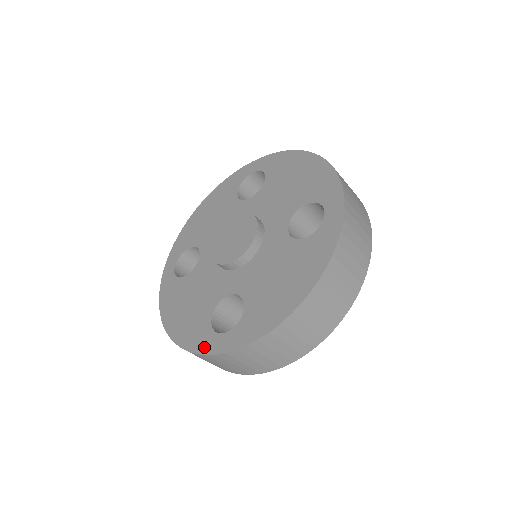
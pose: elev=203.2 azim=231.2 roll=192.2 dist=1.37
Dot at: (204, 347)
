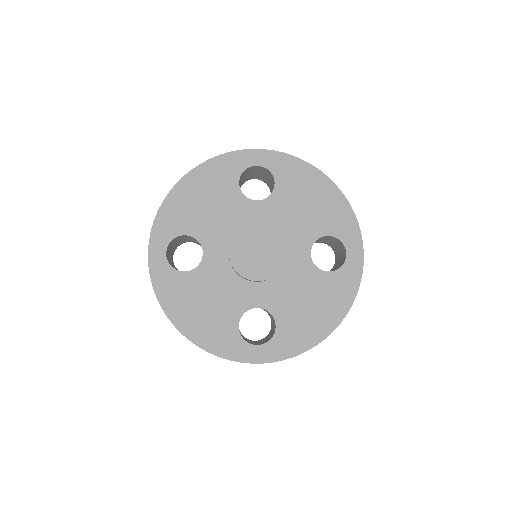
Dot at: (237, 355)
